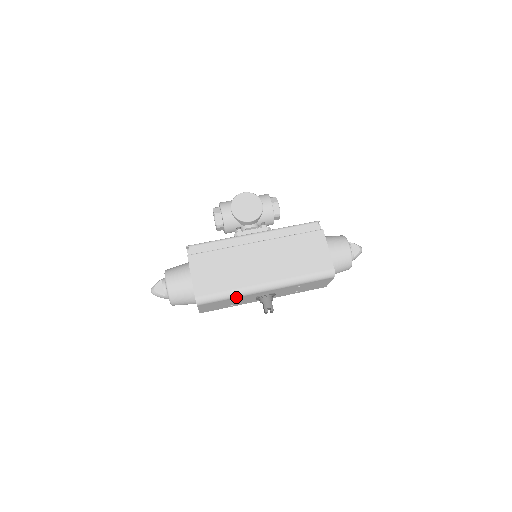
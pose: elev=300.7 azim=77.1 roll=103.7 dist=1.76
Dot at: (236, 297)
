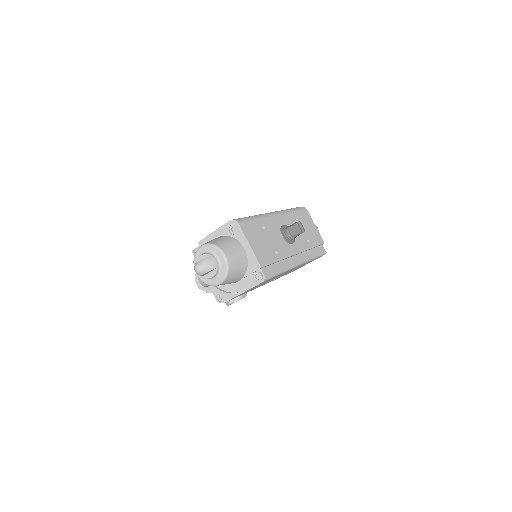
Dot at: (261, 219)
